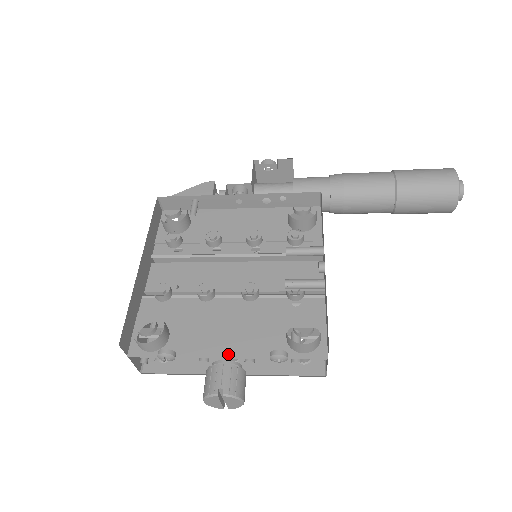
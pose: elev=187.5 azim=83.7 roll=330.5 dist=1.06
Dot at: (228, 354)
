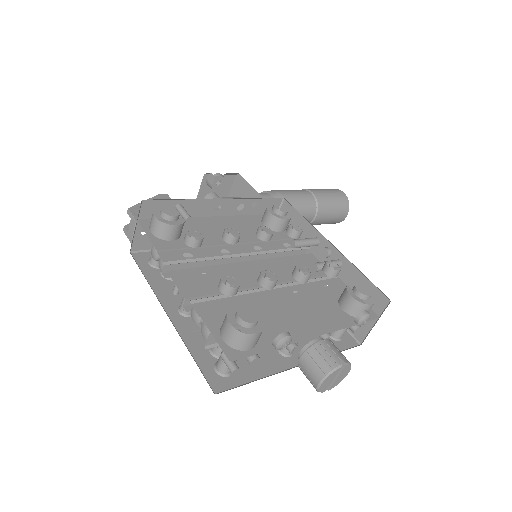
Dot at: (316, 333)
